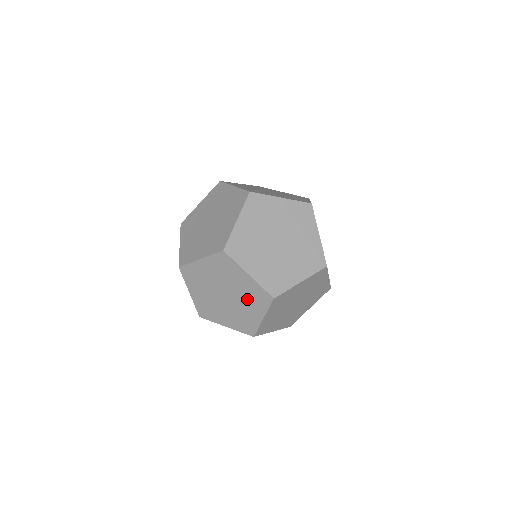
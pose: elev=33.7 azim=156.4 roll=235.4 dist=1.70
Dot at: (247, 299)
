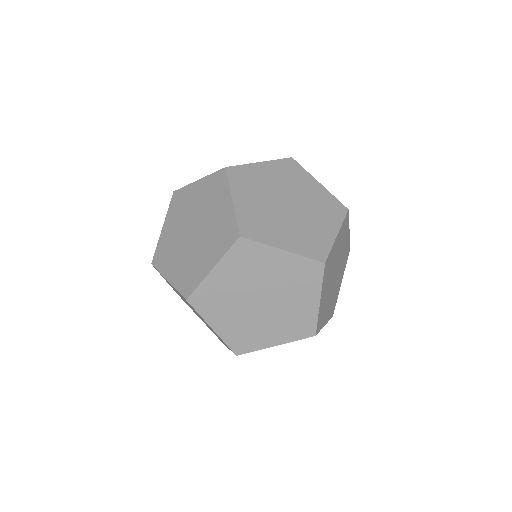
Dot at: (212, 237)
